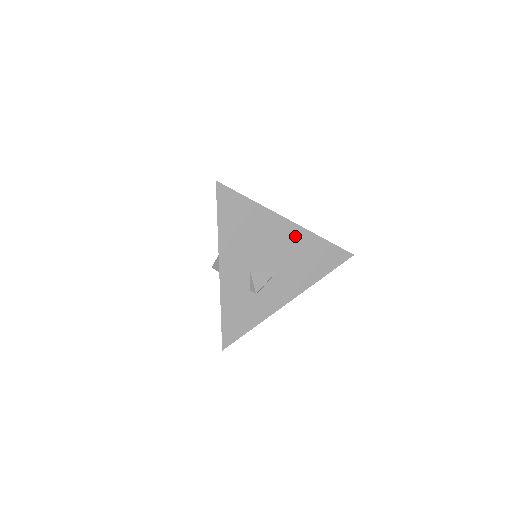
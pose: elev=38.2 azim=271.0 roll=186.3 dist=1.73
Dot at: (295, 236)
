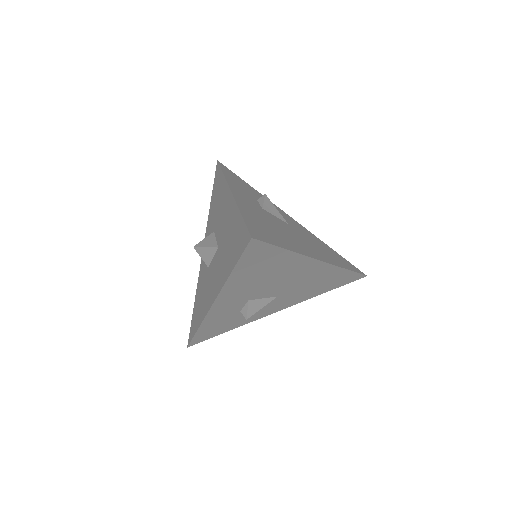
Dot at: (317, 271)
